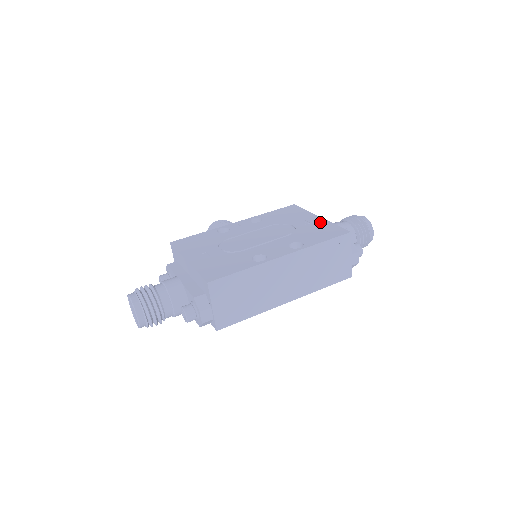
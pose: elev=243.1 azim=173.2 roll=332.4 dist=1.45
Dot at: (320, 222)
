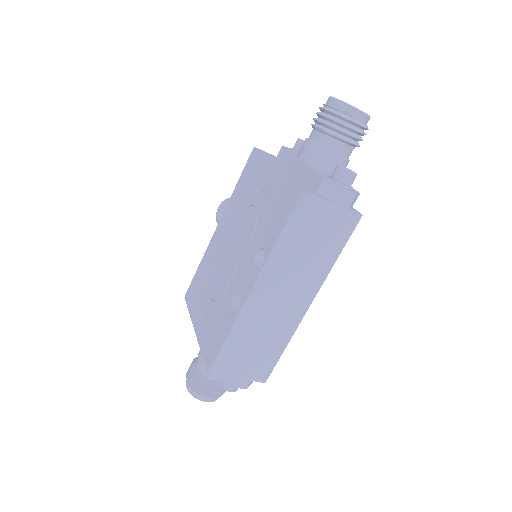
Dot at: (275, 182)
